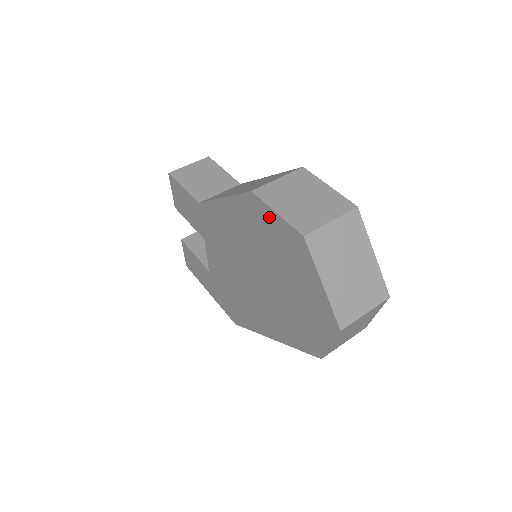
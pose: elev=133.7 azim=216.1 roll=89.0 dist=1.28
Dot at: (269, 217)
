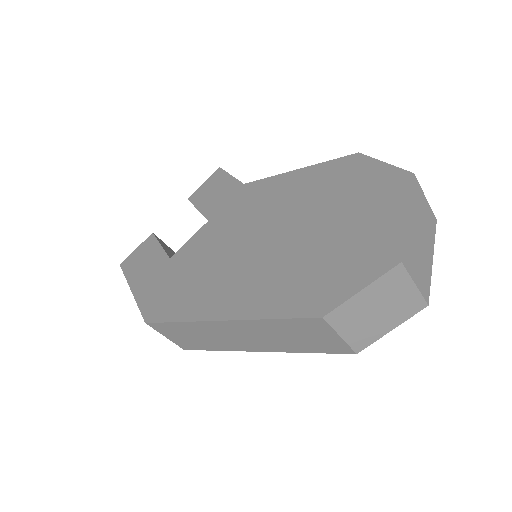
Dot at: (368, 168)
